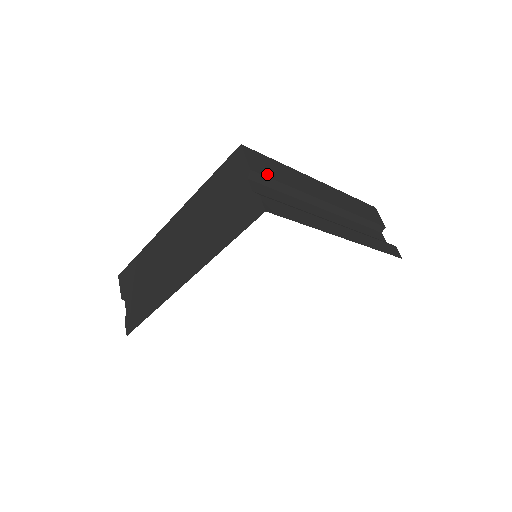
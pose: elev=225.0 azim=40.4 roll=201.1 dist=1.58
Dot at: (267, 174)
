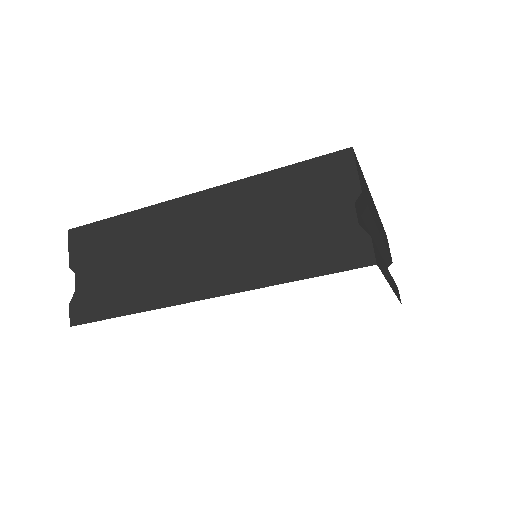
Dot at: (366, 198)
